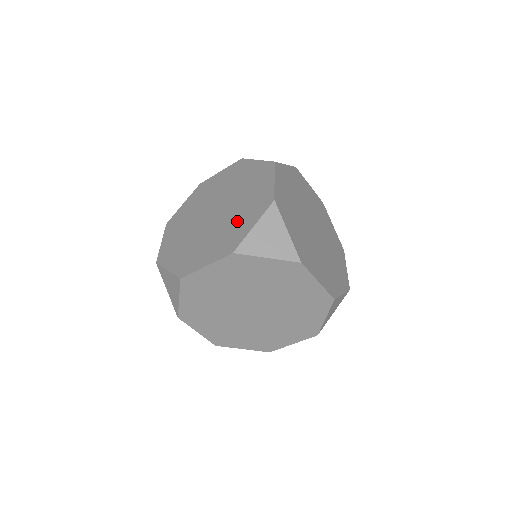
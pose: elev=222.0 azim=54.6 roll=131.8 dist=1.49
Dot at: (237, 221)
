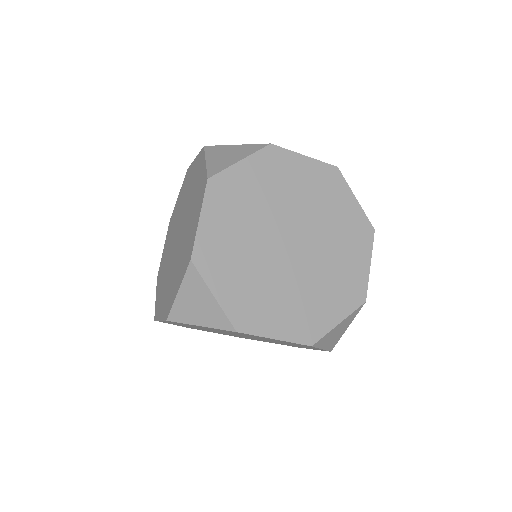
Dot at: (322, 294)
